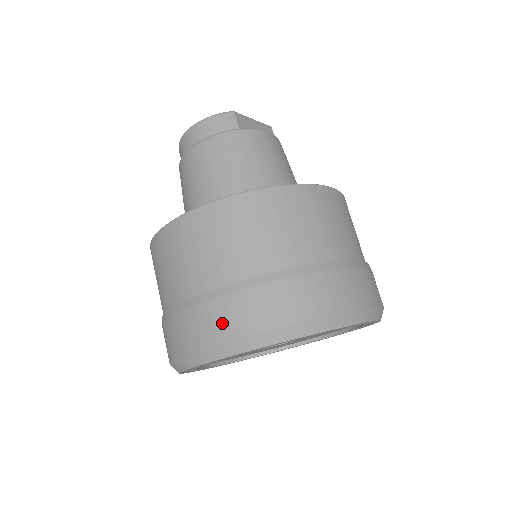
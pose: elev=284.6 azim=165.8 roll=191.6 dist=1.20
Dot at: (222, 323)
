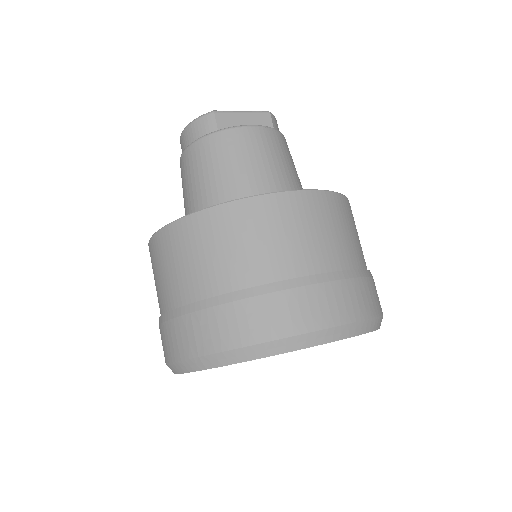
Dot at: (177, 343)
